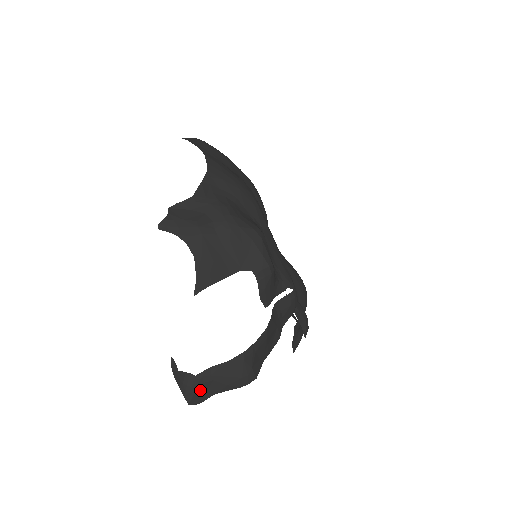
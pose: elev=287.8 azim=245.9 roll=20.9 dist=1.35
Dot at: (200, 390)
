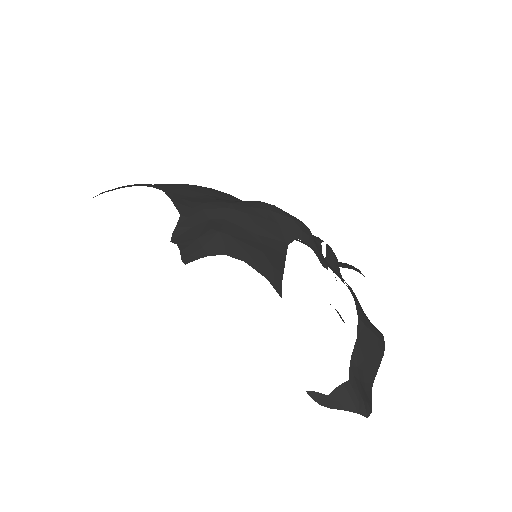
Dot at: (363, 392)
